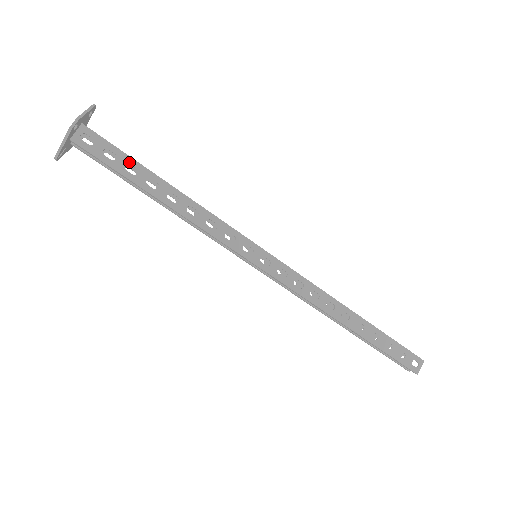
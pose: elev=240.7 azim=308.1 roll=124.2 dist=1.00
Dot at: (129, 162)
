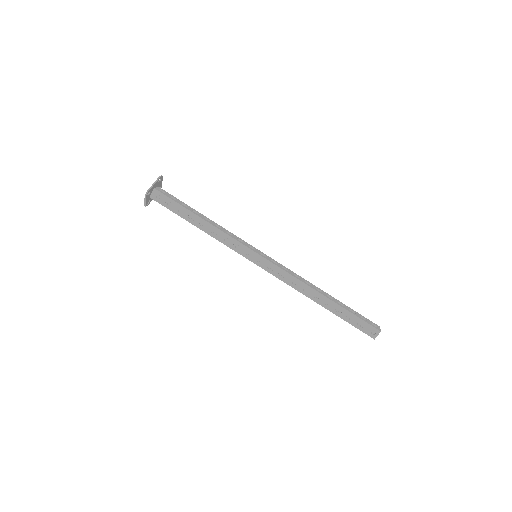
Dot at: (179, 207)
